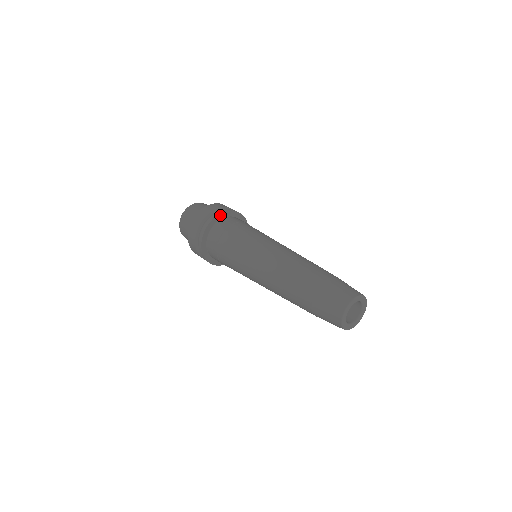
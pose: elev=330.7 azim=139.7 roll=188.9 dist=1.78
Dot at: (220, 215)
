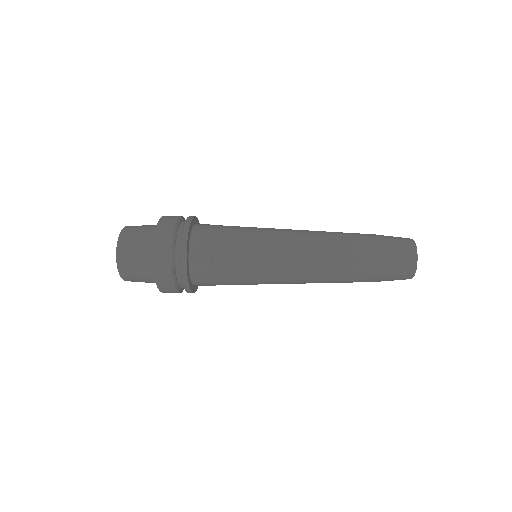
Dot at: (189, 230)
